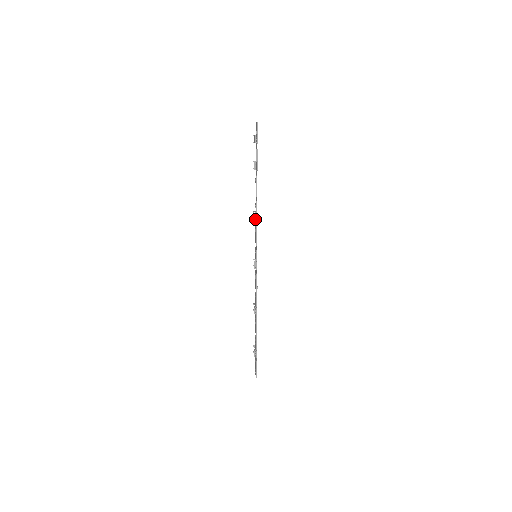
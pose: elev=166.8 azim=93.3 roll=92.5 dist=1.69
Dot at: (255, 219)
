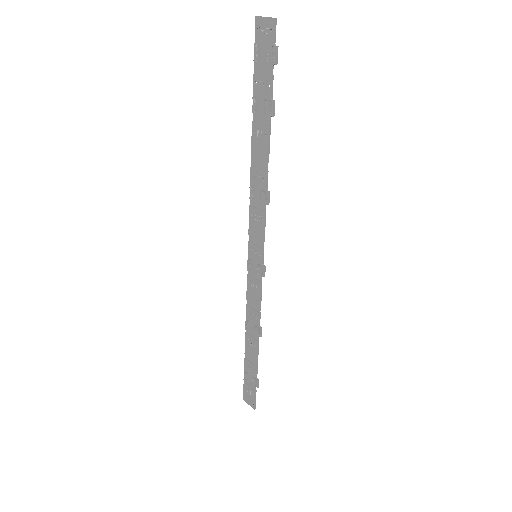
Dot at: (265, 201)
